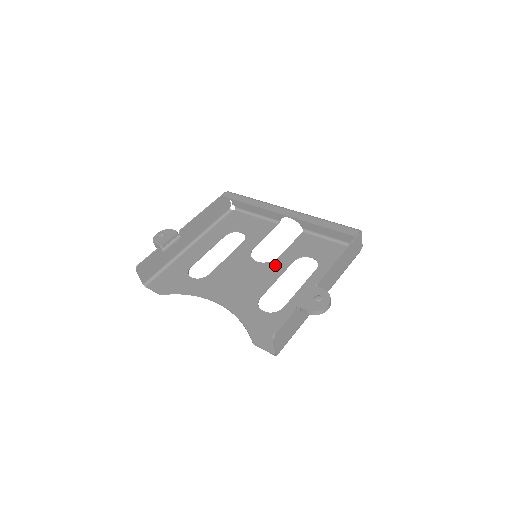
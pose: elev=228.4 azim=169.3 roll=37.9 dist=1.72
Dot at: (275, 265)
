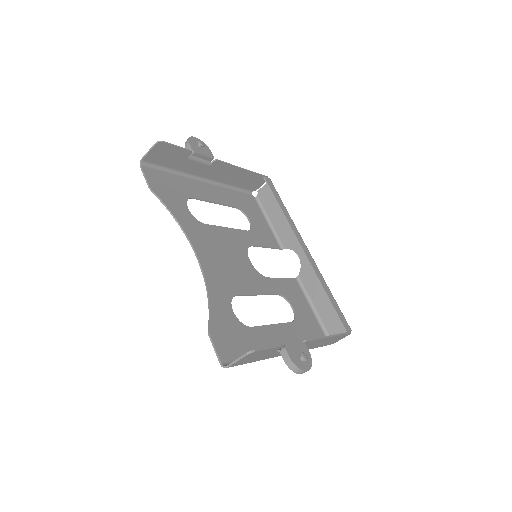
Dot at: (263, 281)
